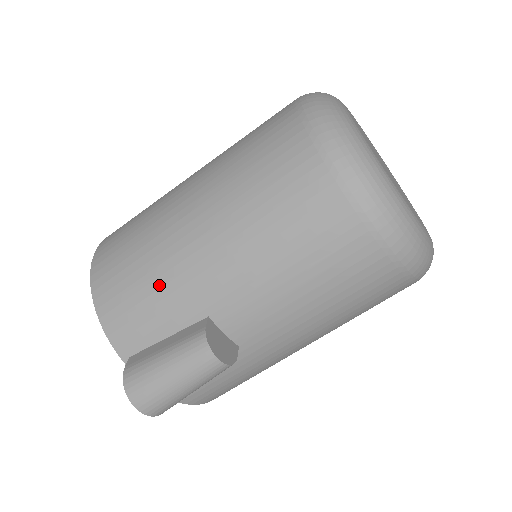
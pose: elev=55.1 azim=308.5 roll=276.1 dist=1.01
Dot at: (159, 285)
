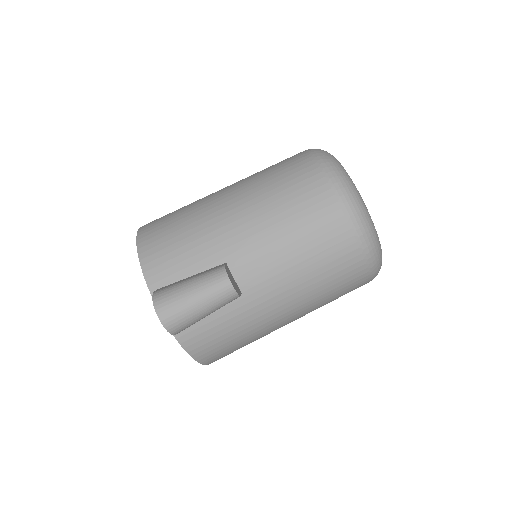
Dot at: (194, 238)
